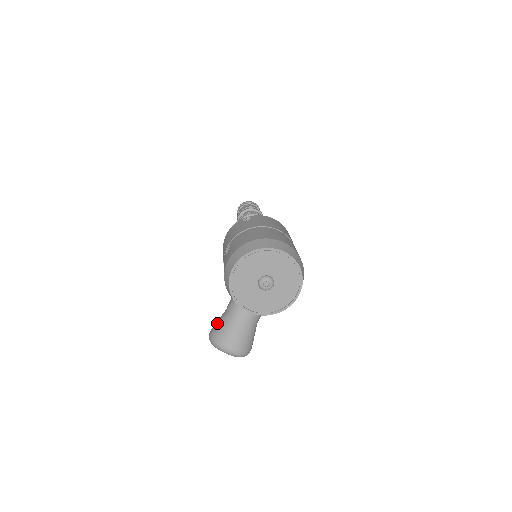
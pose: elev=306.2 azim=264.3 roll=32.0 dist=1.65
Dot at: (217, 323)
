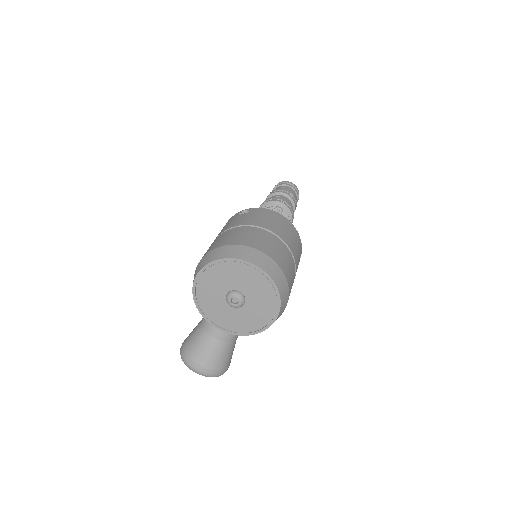
Dot at: (189, 334)
